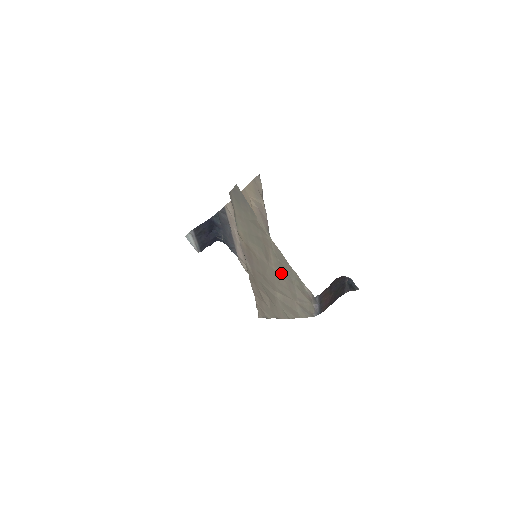
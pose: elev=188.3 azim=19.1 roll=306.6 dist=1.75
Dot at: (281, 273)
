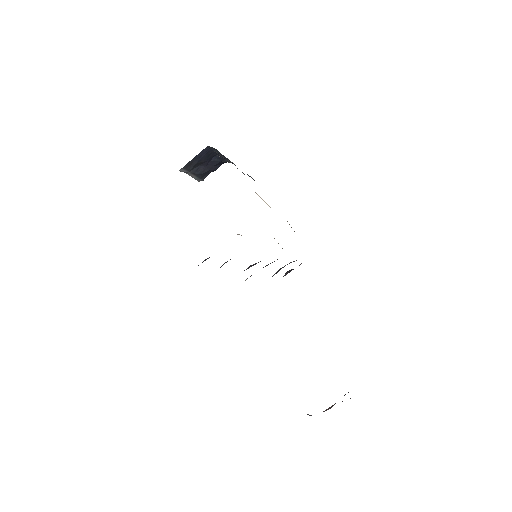
Dot at: occluded
